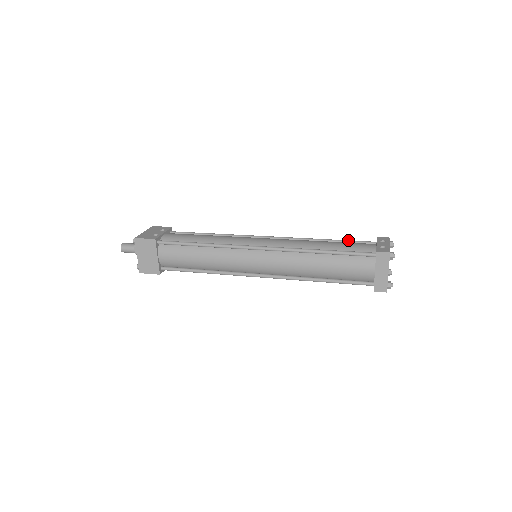
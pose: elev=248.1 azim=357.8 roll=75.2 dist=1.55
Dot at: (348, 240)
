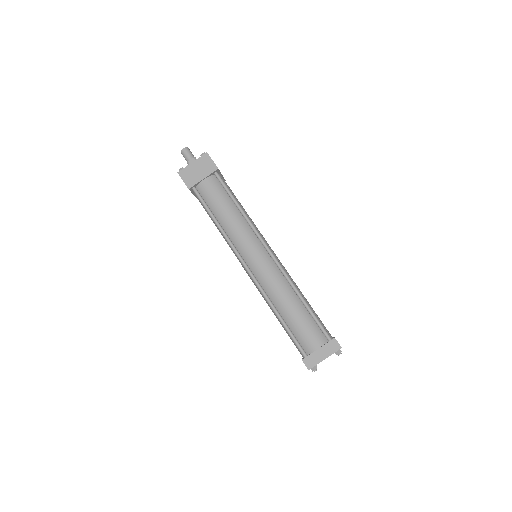
Dot at: occluded
